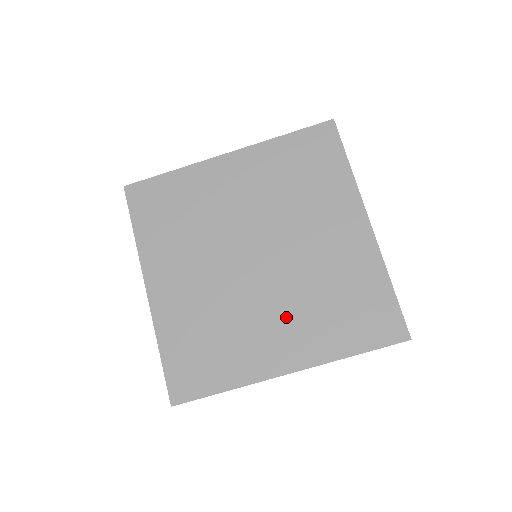
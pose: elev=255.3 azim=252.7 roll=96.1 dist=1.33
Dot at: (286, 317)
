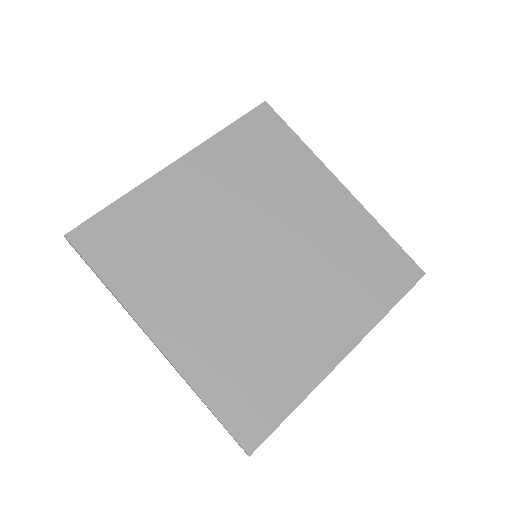
Dot at: (317, 302)
